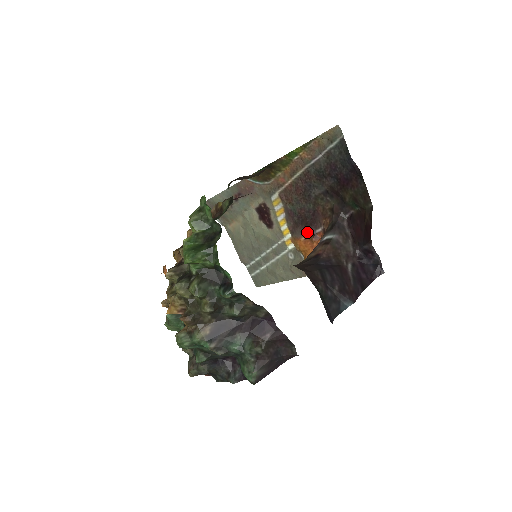
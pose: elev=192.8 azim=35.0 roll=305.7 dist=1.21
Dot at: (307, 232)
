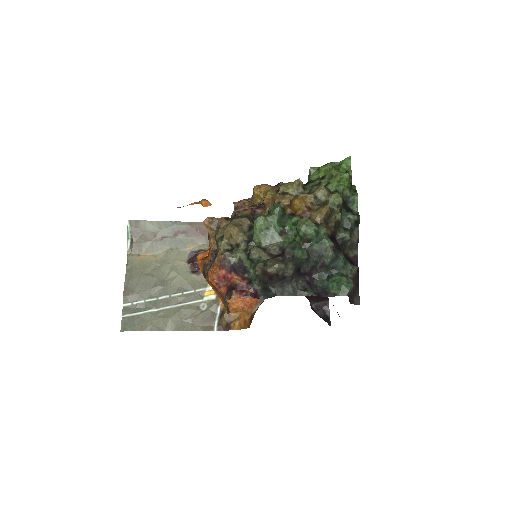
Dot at: occluded
